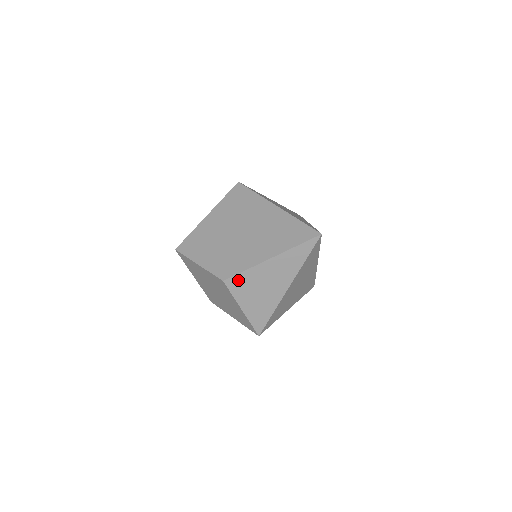
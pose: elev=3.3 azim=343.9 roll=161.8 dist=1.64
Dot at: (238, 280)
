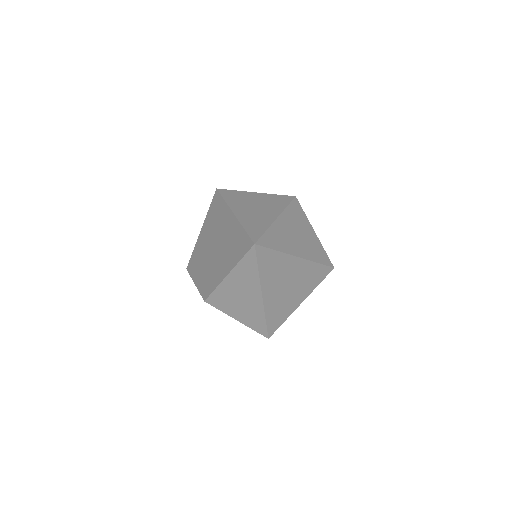
Dot at: (215, 298)
